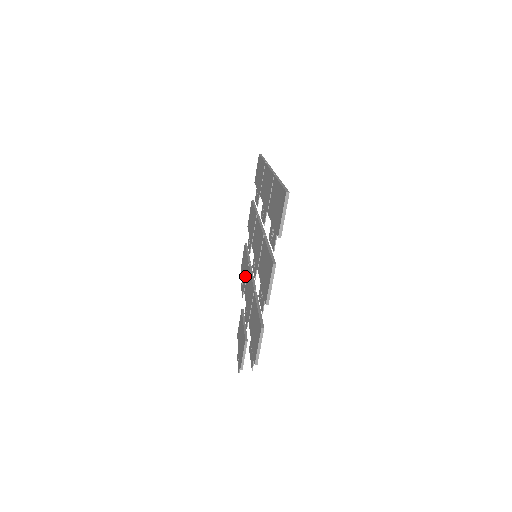
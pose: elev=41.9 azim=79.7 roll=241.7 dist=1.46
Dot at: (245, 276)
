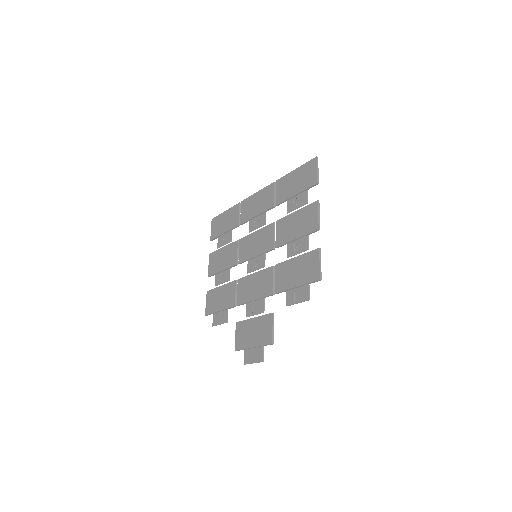
Dot at: (231, 296)
